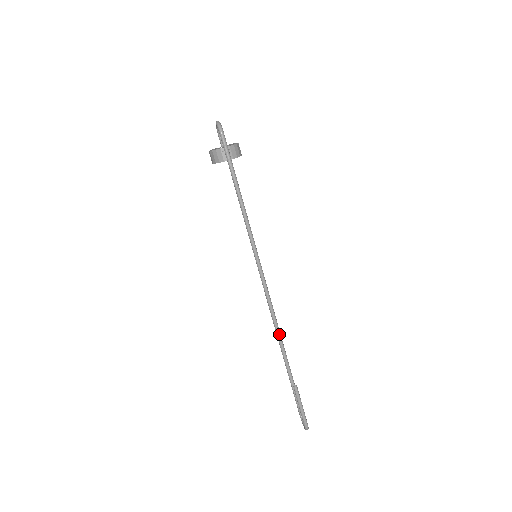
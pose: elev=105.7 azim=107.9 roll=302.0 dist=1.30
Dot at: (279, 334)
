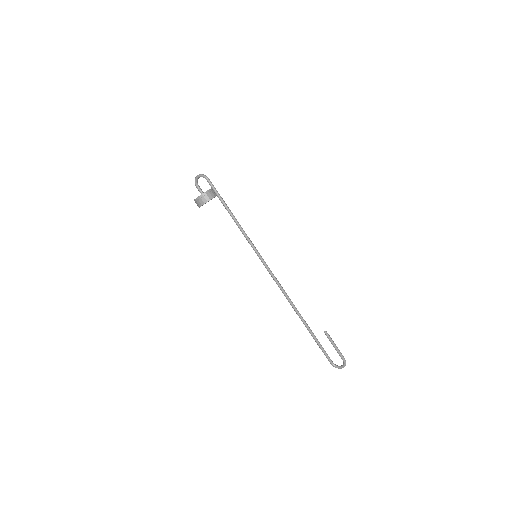
Dot at: (294, 305)
